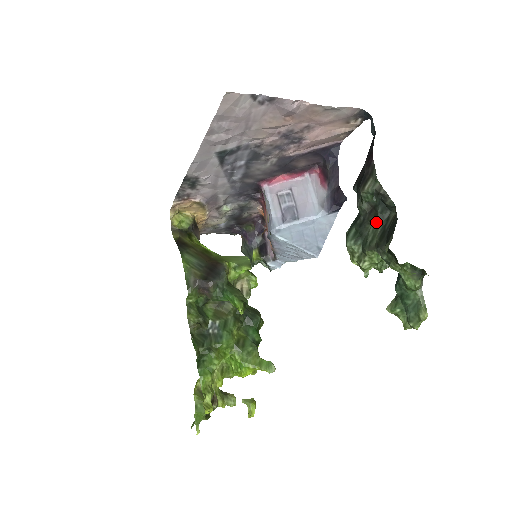
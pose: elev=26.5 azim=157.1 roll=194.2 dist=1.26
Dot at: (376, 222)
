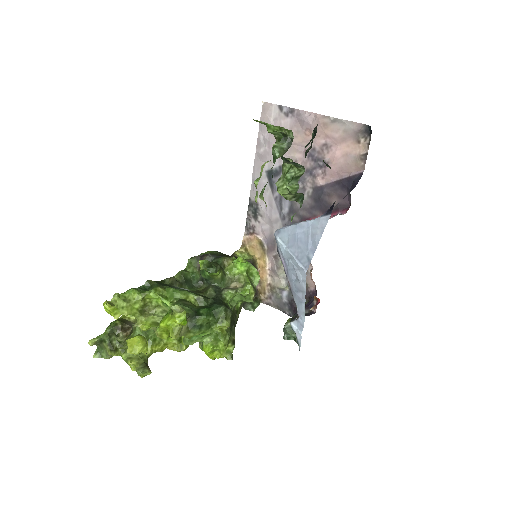
Dot at: occluded
